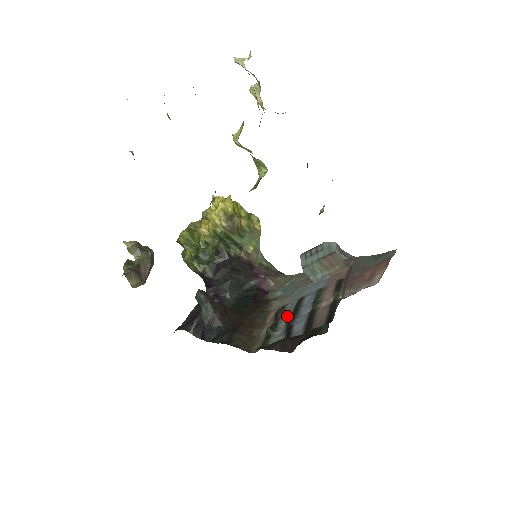
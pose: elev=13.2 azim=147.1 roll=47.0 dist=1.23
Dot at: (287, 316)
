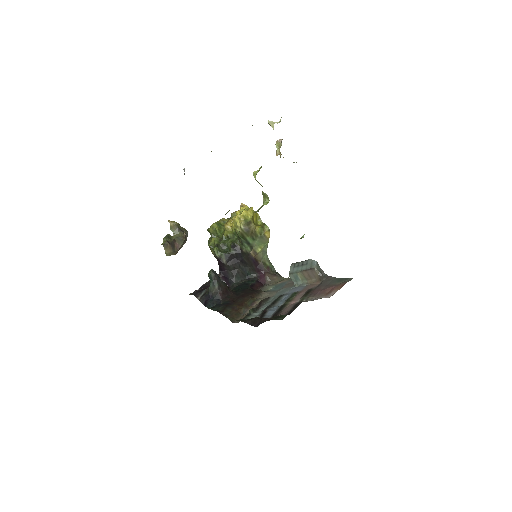
Dot at: (267, 305)
